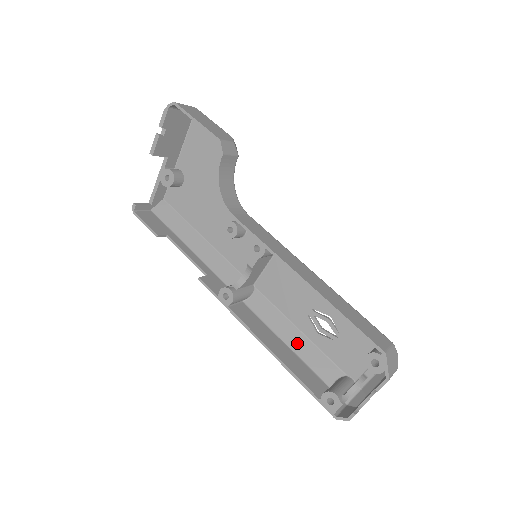
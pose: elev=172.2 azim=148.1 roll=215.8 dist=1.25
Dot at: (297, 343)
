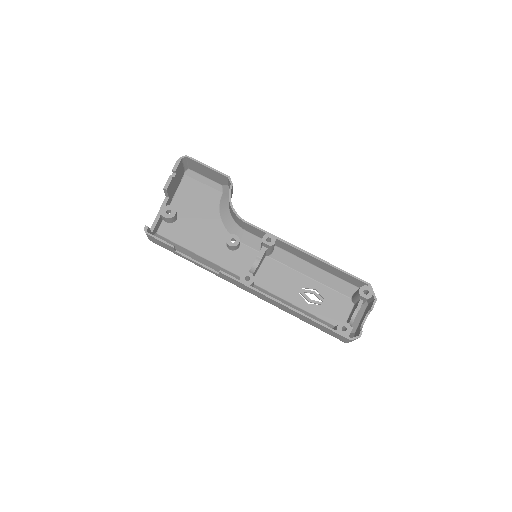
Dot at: occluded
